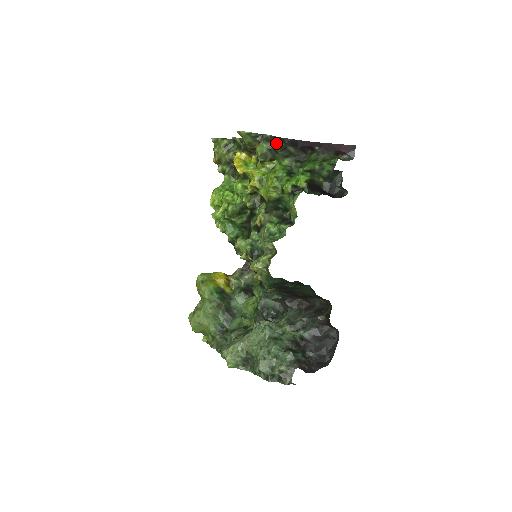
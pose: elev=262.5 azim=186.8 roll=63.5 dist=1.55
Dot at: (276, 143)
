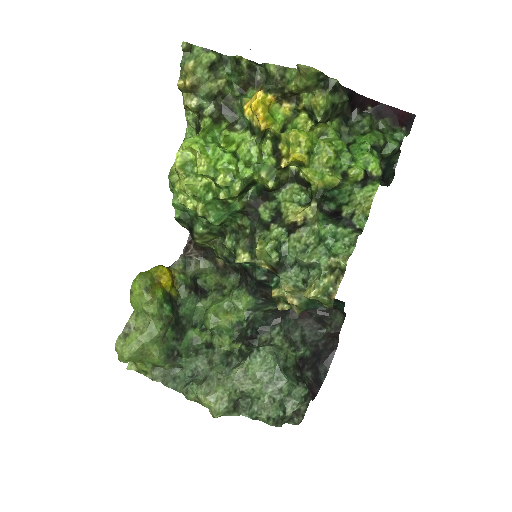
Dot at: (341, 95)
